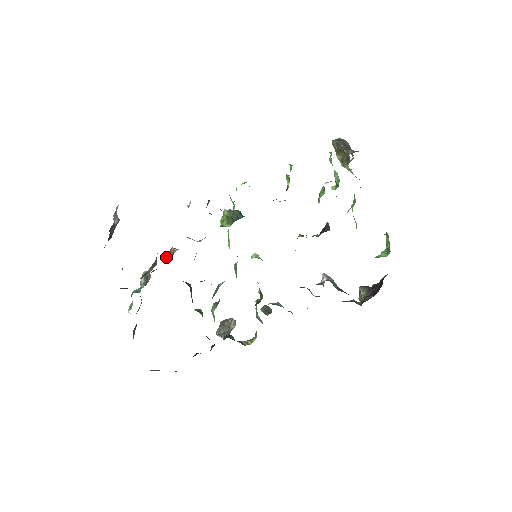
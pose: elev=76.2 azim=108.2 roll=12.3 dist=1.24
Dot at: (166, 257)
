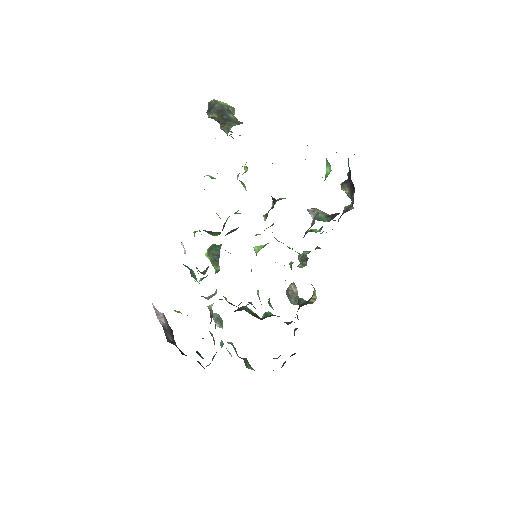
Dot at: (211, 318)
